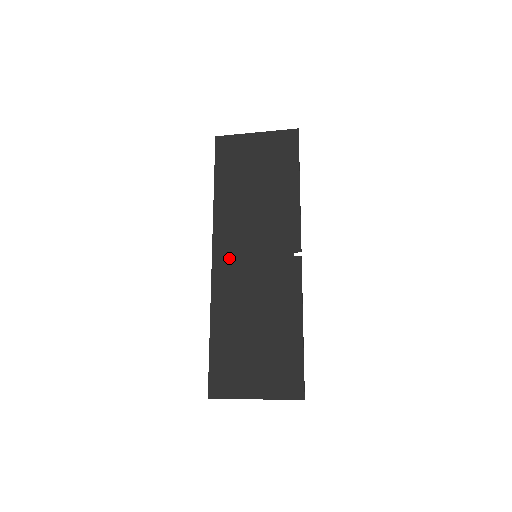
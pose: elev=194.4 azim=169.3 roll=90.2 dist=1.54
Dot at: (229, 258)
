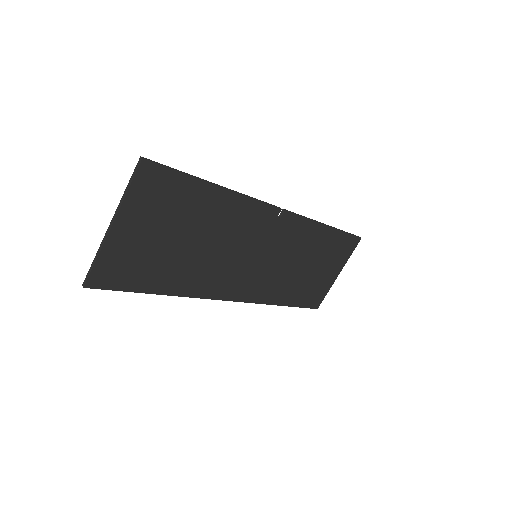
Dot at: (243, 284)
